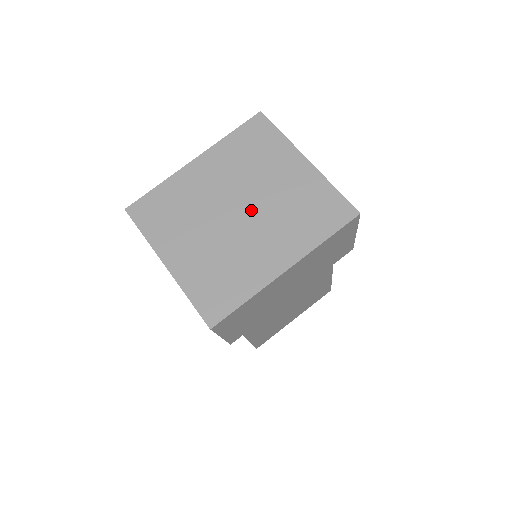
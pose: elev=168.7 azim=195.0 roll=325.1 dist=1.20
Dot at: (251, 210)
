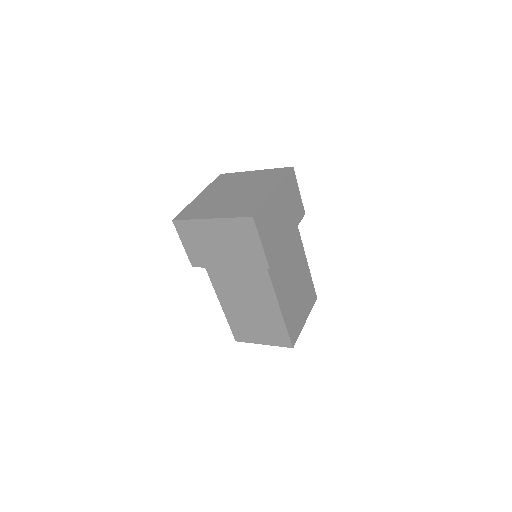
Dot at: (241, 189)
